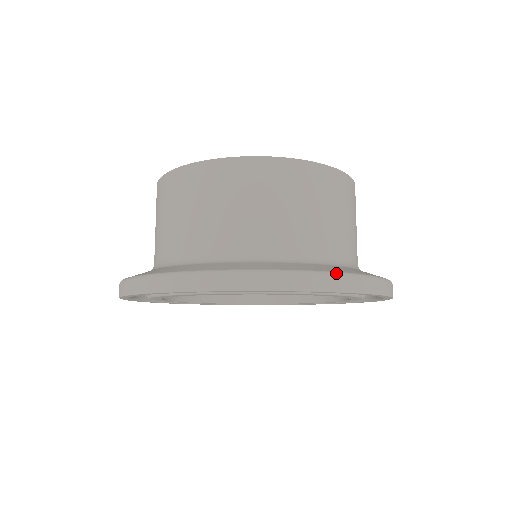
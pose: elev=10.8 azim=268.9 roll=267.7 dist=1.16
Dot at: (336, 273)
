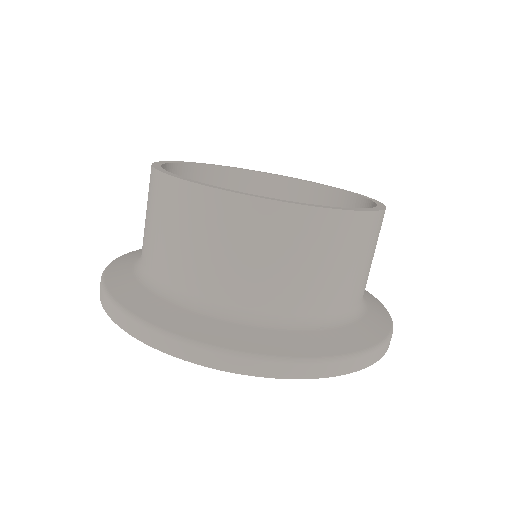
Dot at: (351, 356)
